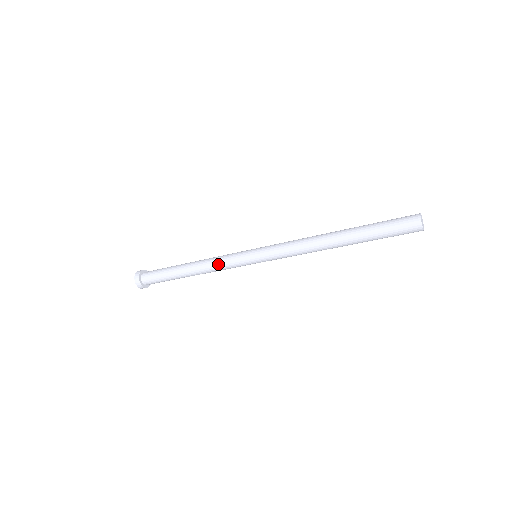
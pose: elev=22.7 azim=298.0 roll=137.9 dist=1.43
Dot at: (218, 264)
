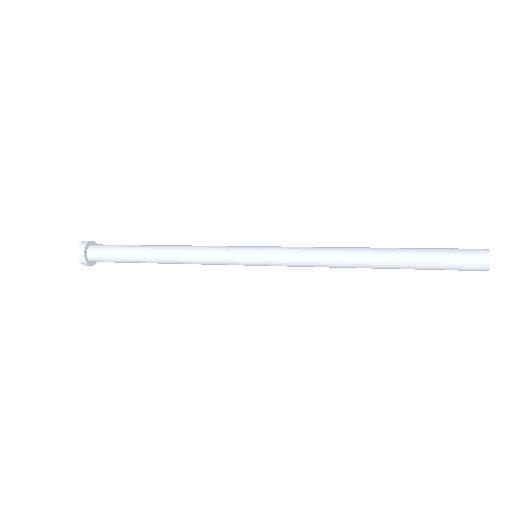
Dot at: (203, 251)
